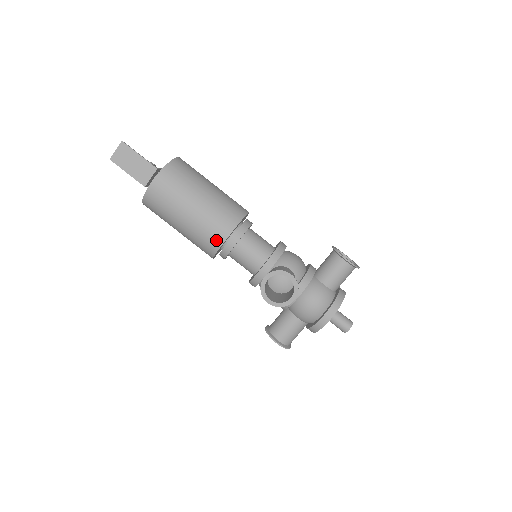
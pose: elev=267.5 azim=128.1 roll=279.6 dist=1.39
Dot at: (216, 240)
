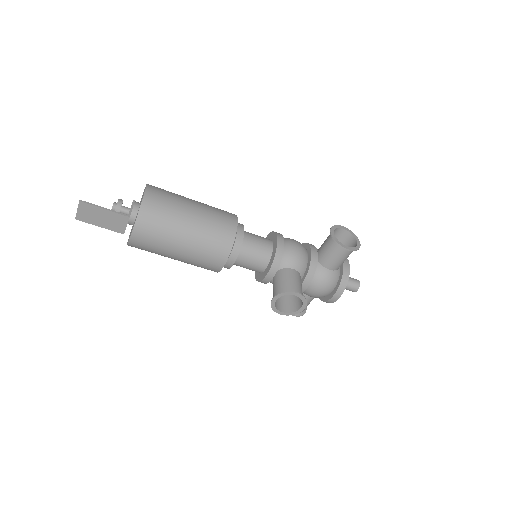
Dot at: (215, 267)
